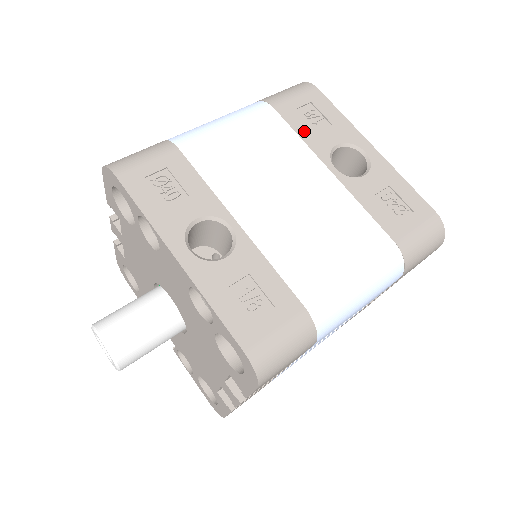
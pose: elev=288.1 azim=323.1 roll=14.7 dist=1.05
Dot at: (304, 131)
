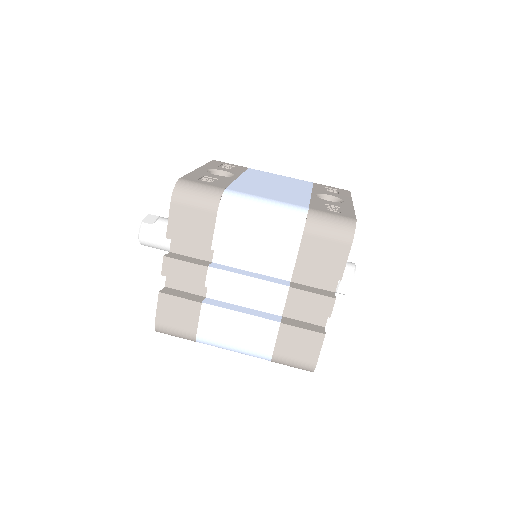
Dot at: (318, 188)
